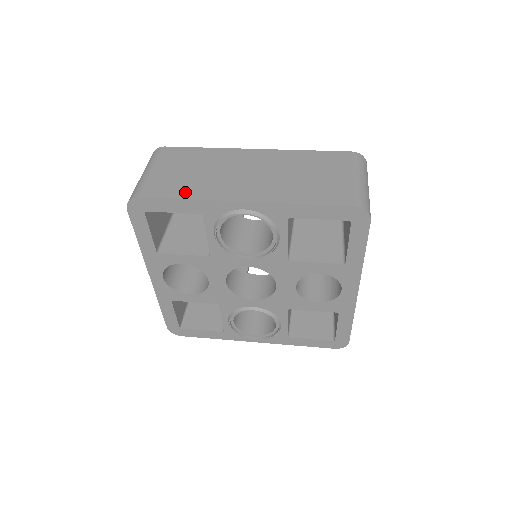
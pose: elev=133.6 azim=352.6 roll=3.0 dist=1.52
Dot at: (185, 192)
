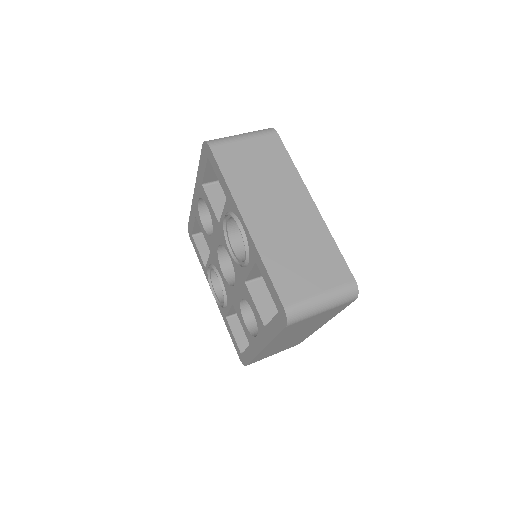
Dot at: (232, 175)
